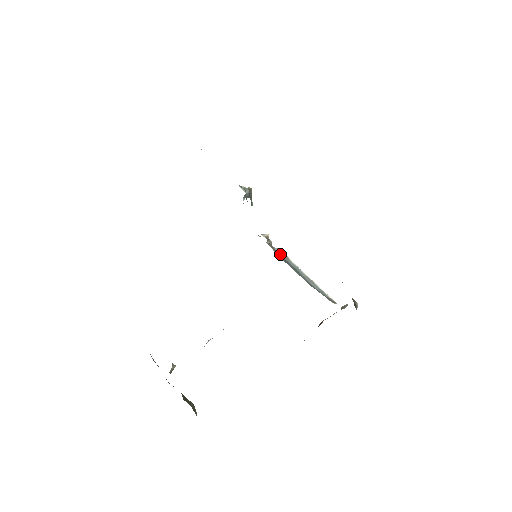
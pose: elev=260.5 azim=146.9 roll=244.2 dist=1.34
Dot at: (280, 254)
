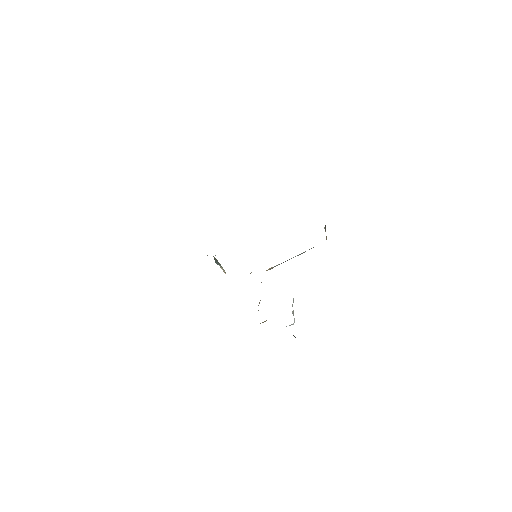
Dot at: occluded
